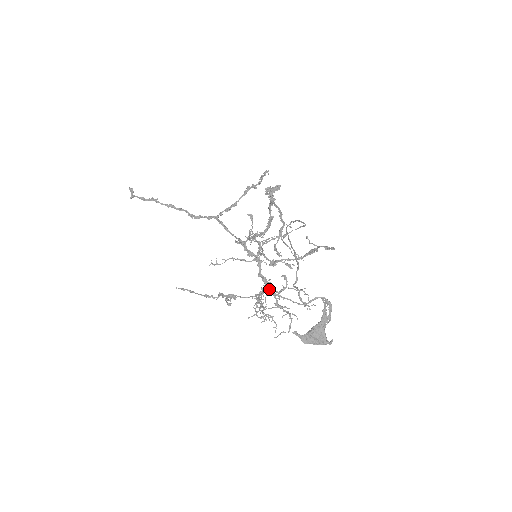
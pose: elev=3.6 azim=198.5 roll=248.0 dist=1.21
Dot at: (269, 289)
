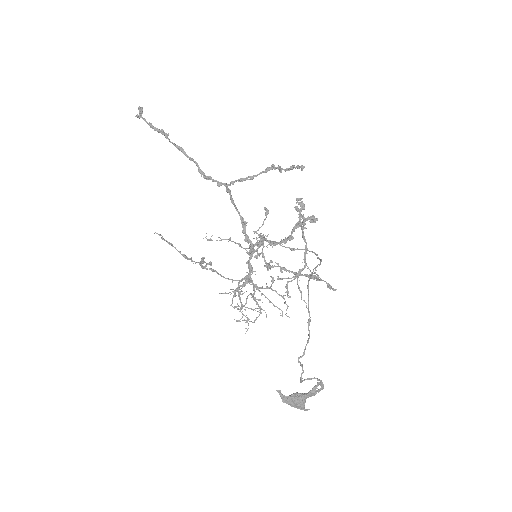
Dot at: (251, 279)
